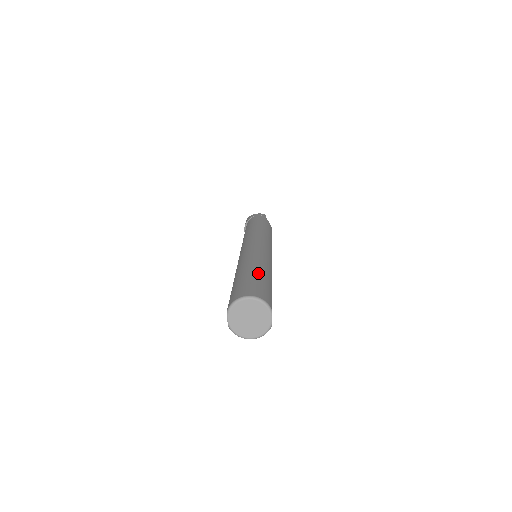
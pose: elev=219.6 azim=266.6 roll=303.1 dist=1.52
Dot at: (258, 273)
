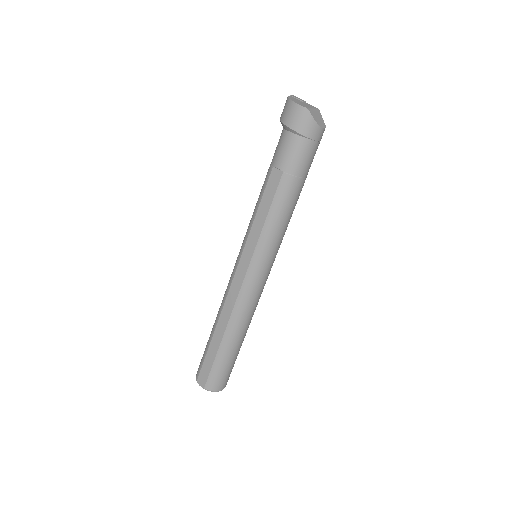
Dot at: occluded
